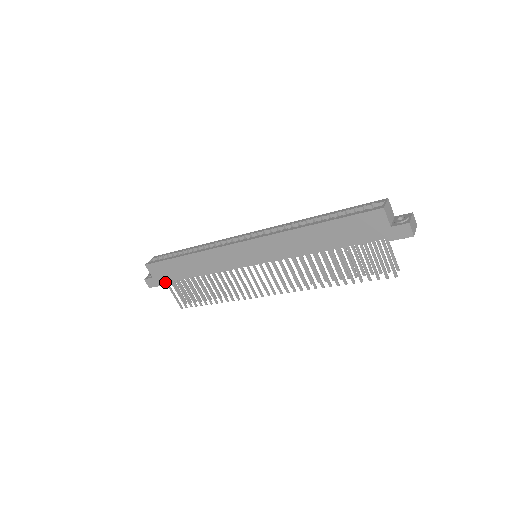
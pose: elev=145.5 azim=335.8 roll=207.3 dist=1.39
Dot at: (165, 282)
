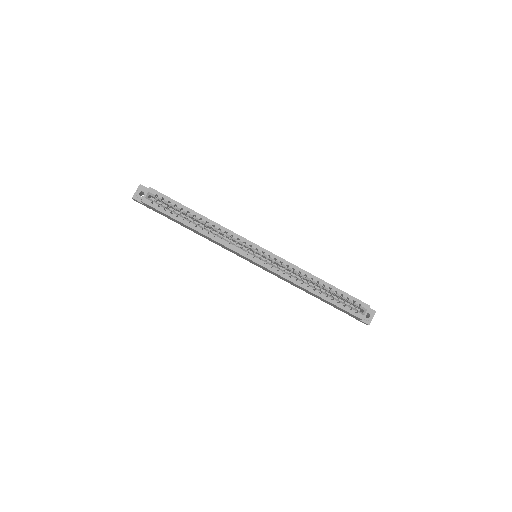
Dot at: occluded
